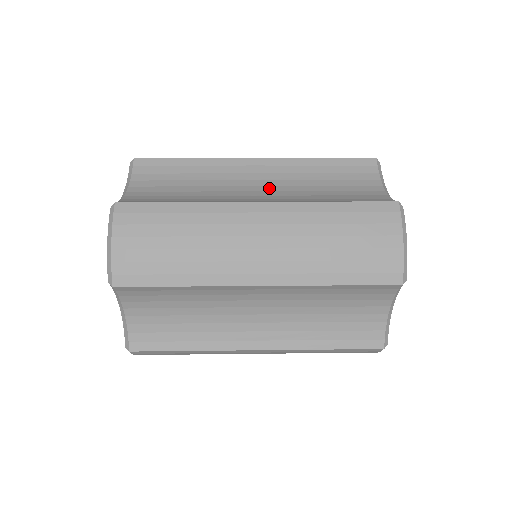
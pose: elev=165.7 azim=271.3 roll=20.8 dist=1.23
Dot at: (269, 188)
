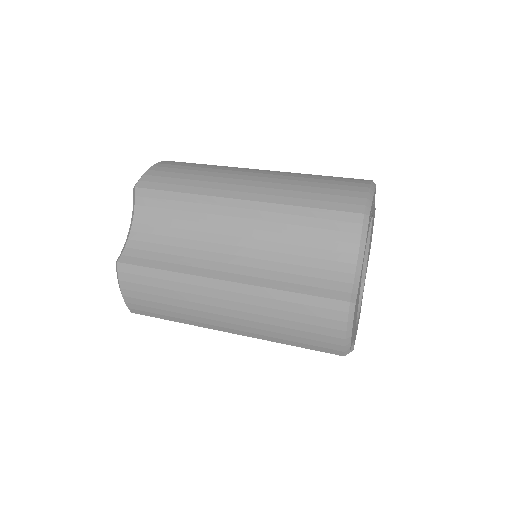
Dot at: (247, 242)
